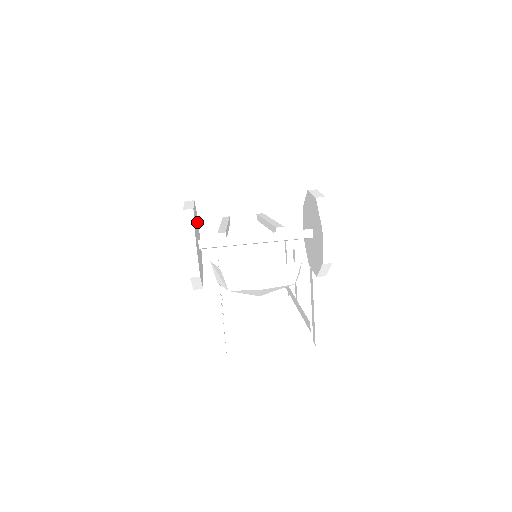
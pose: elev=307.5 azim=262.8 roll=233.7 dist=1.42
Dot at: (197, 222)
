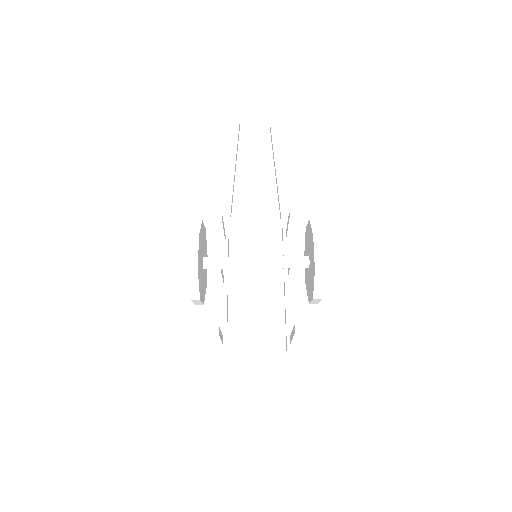
Dot at: (202, 234)
